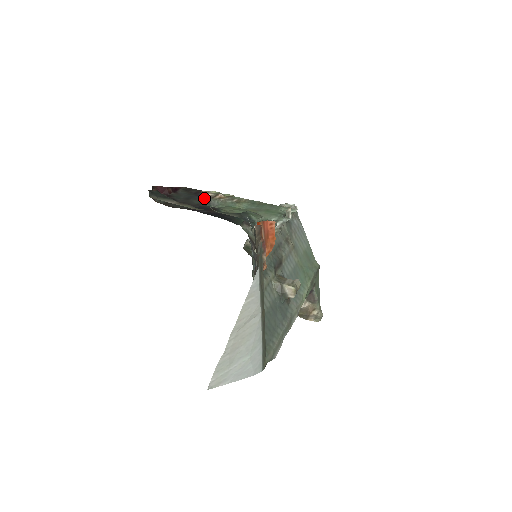
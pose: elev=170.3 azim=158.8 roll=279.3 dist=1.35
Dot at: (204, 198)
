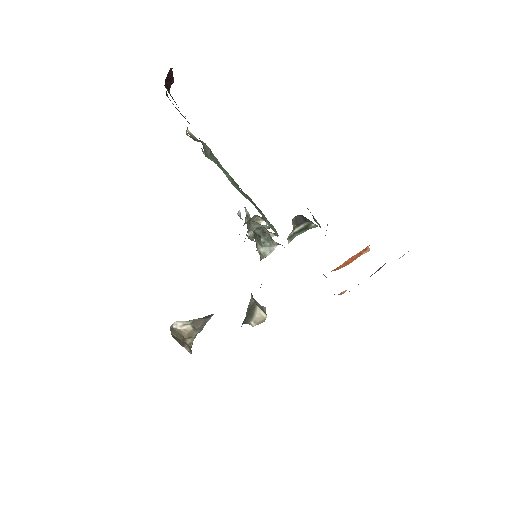
Dot at: occluded
